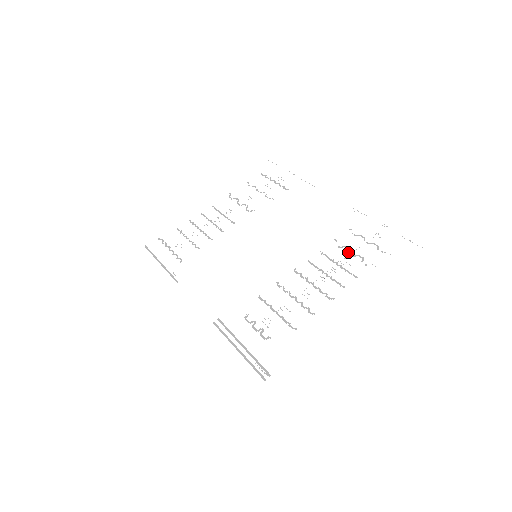
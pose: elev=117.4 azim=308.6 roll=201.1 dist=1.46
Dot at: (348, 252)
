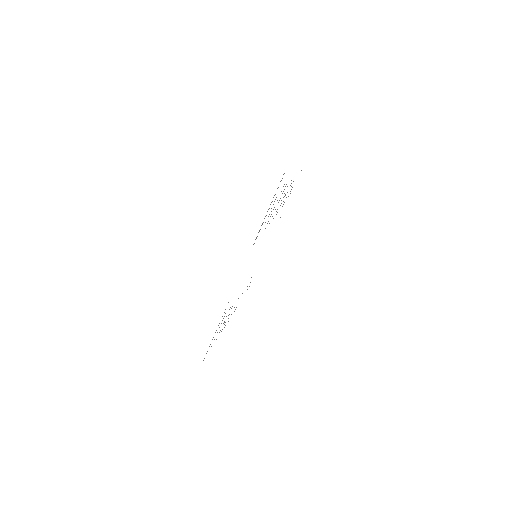
Dot at: occluded
